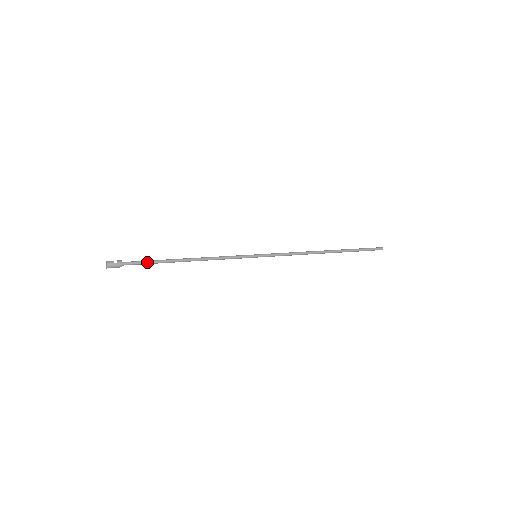
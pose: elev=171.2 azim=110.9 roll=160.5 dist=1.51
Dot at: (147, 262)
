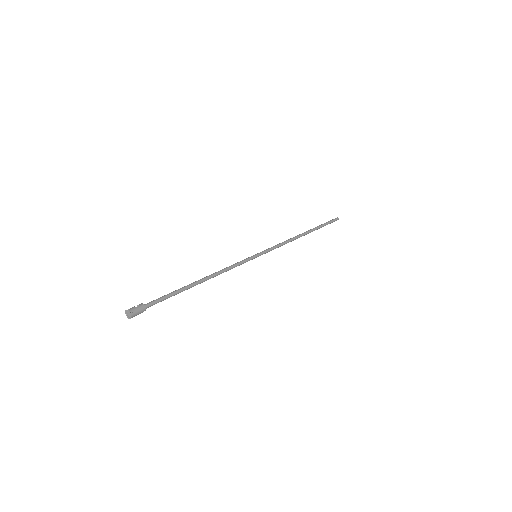
Dot at: (167, 295)
